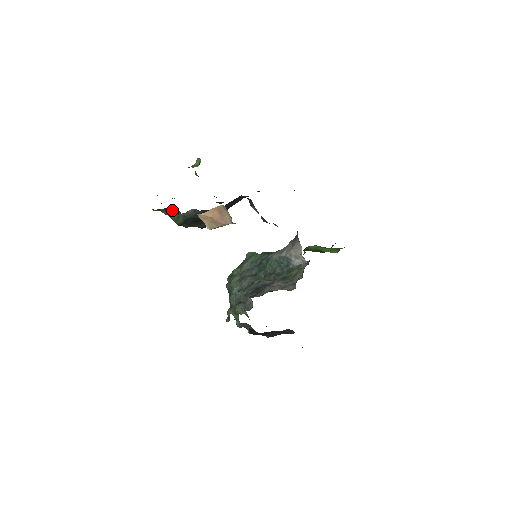
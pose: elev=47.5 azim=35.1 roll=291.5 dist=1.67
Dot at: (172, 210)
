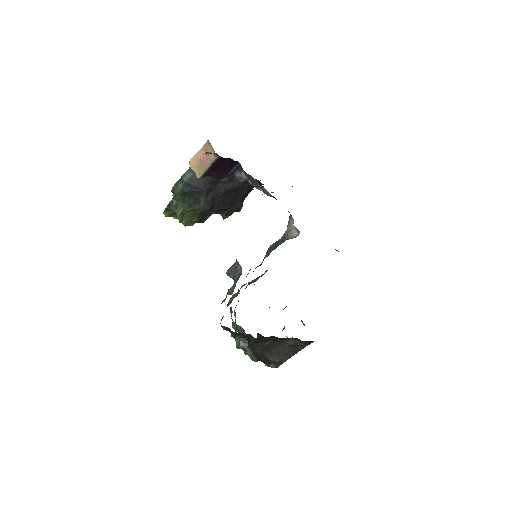
Dot at: occluded
